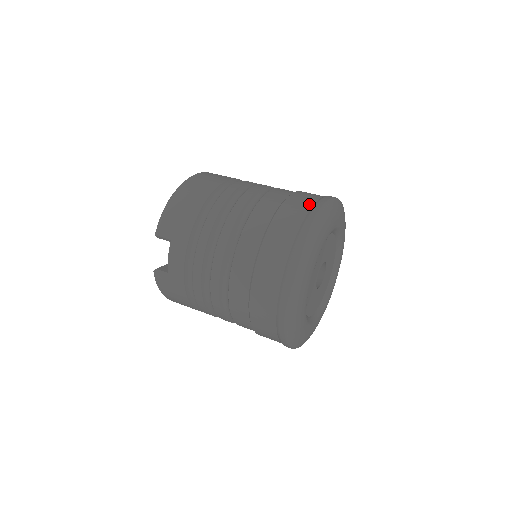
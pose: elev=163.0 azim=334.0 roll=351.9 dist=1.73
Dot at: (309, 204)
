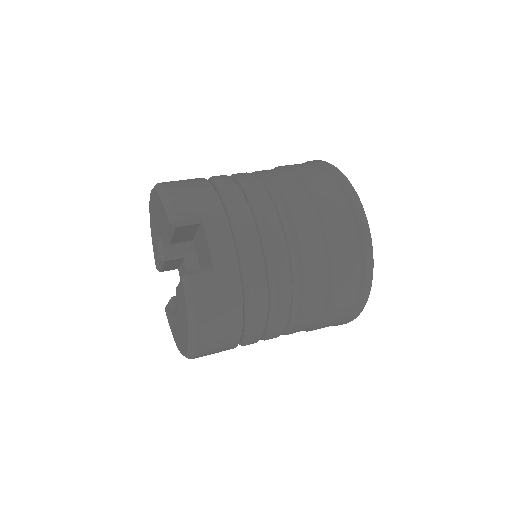
Dot at: occluded
